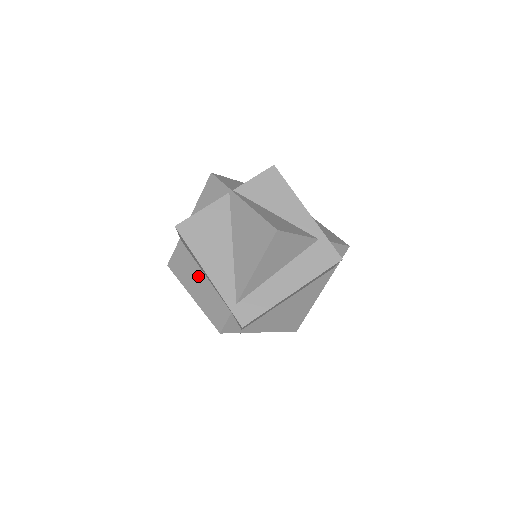
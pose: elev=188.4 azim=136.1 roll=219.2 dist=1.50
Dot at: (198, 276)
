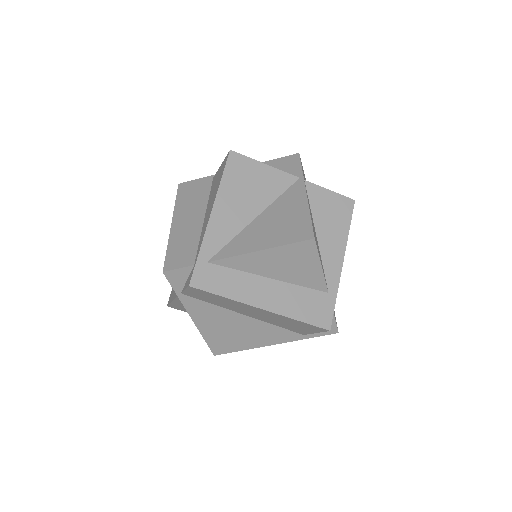
Dot at: (197, 213)
